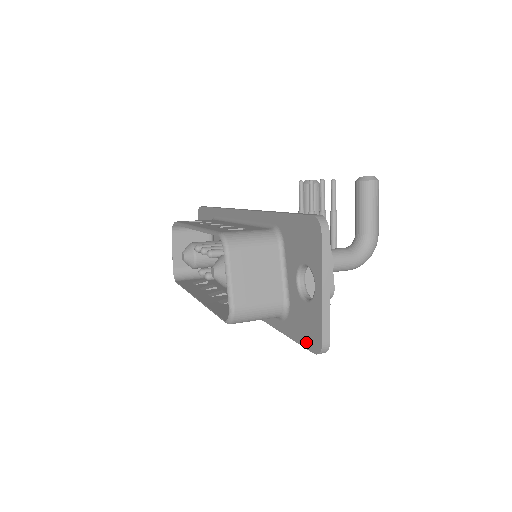
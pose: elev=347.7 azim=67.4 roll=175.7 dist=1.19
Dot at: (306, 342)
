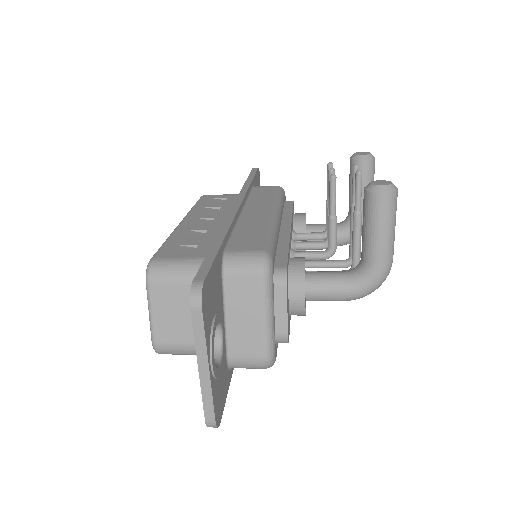
Dot at: occluded
